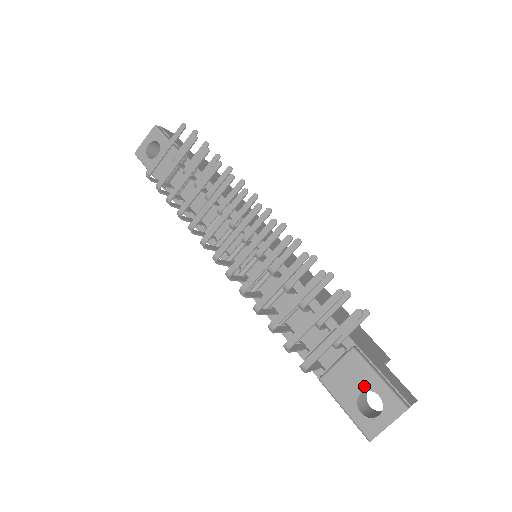
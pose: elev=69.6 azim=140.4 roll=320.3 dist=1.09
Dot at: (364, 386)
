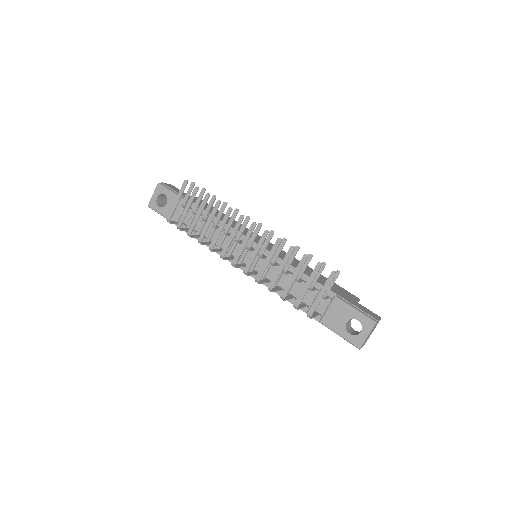
Dot at: (348, 317)
